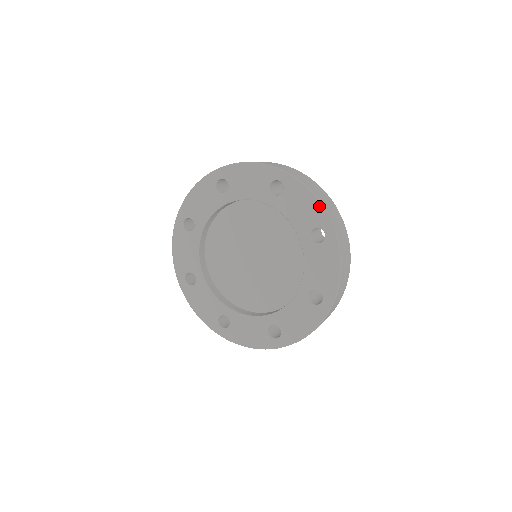
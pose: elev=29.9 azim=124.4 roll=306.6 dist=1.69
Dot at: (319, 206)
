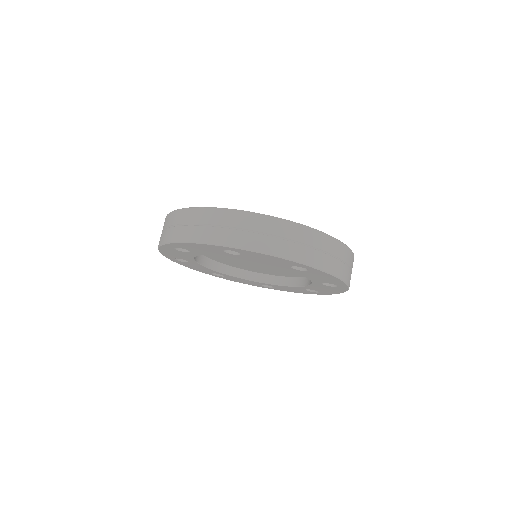
Dot at: (283, 260)
